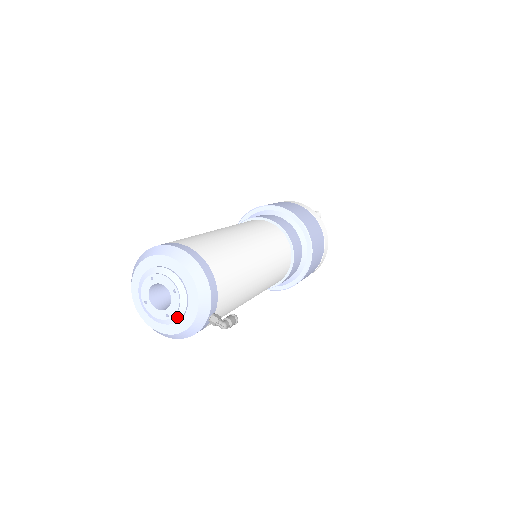
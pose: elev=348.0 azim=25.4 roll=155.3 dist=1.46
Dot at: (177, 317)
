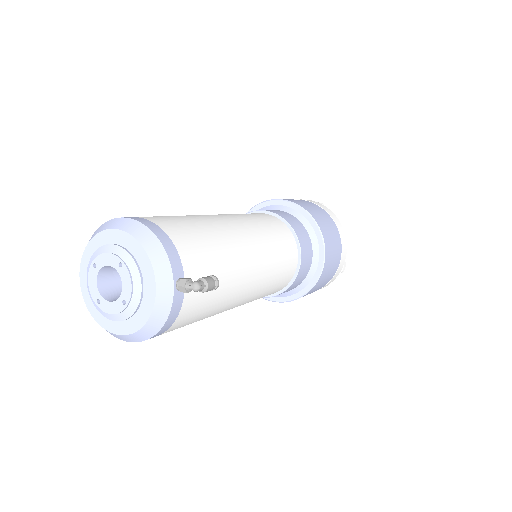
Dot at: (135, 299)
